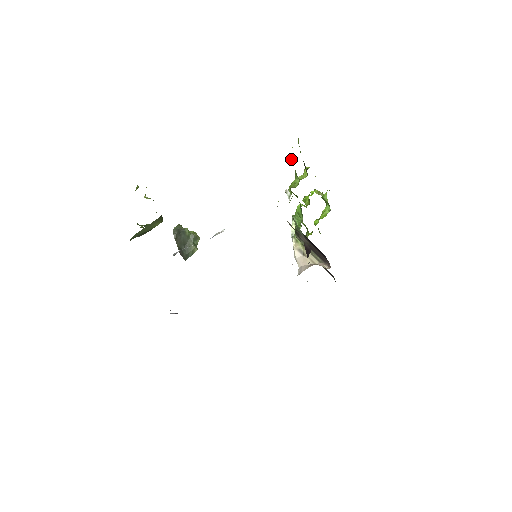
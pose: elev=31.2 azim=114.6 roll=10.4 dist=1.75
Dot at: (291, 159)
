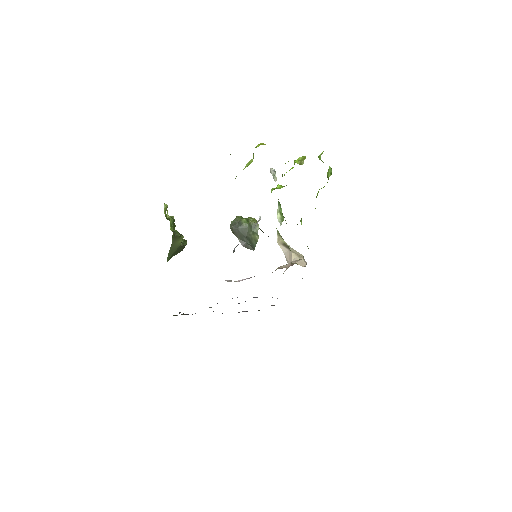
Dot at: occluded
